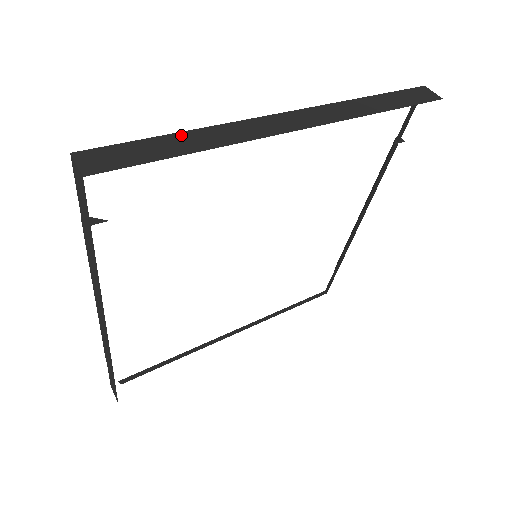
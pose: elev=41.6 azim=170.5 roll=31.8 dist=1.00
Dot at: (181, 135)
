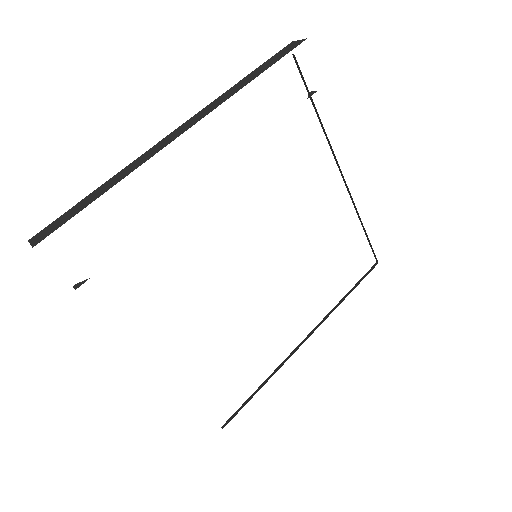
Dot at: (99, 188)
